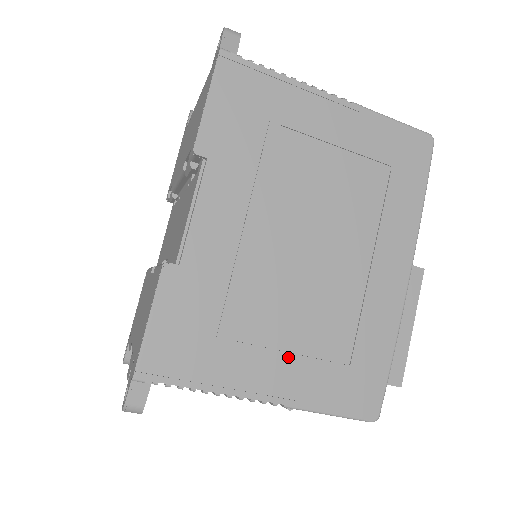
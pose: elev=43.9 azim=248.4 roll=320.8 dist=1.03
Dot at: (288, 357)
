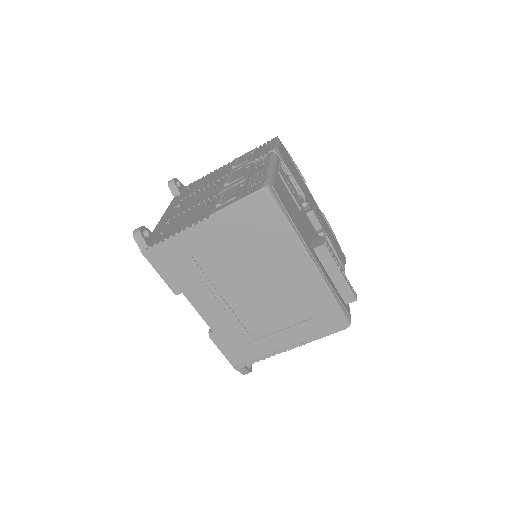
Dot at: (284, 331)
